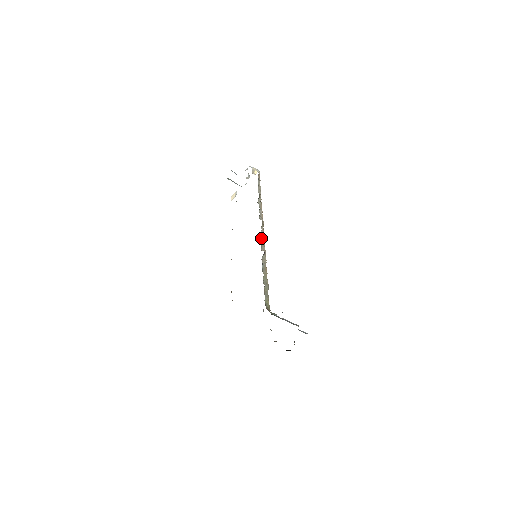
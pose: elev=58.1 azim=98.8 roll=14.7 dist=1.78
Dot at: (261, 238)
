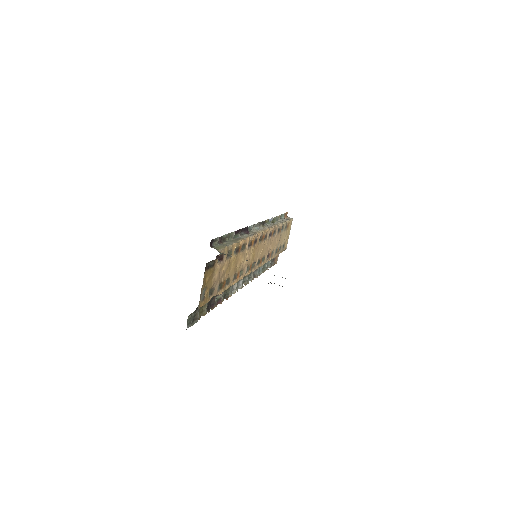
Dot at: (253, 230)
